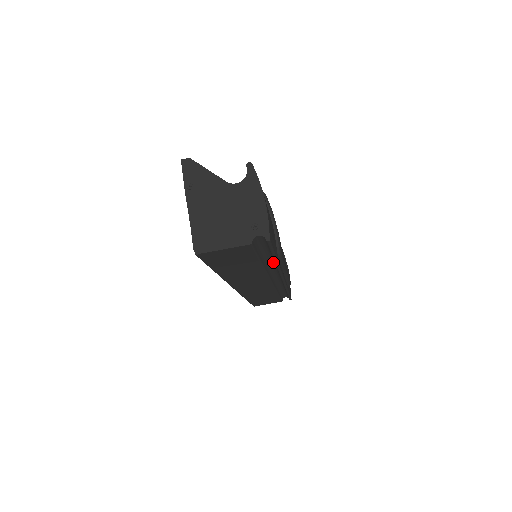
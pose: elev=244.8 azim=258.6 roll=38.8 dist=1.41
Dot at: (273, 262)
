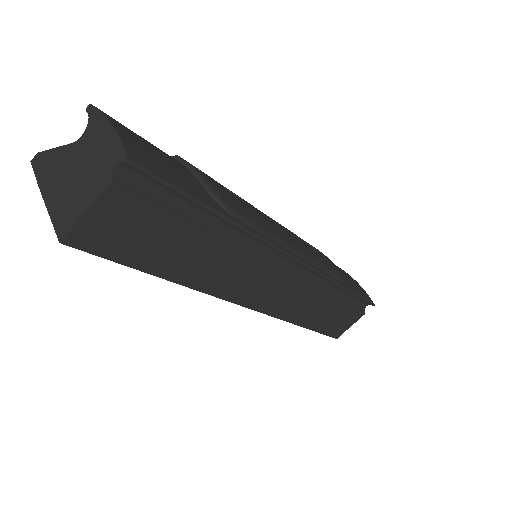
Dot at: (233, 227)
